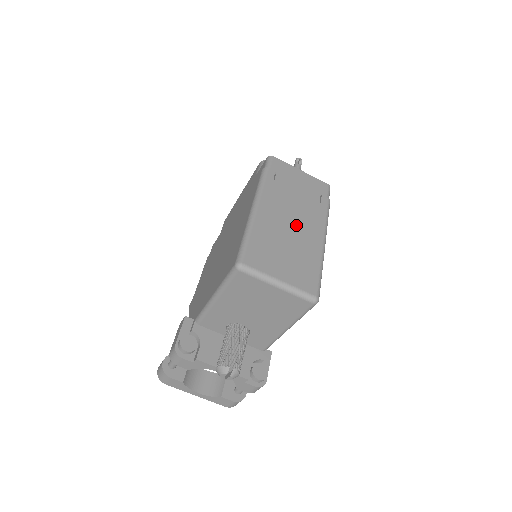
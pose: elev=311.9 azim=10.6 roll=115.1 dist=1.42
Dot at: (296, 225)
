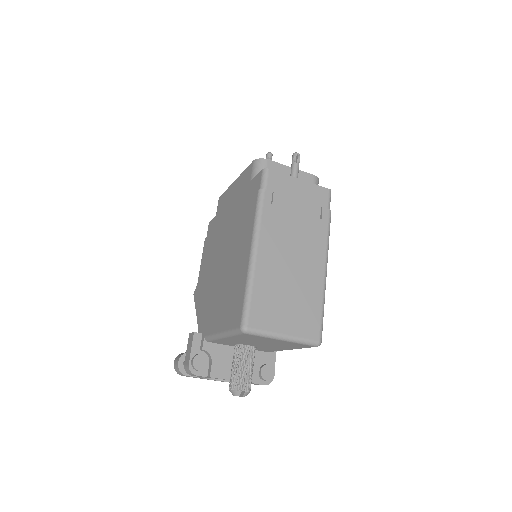
Dot at: (297, 259)
